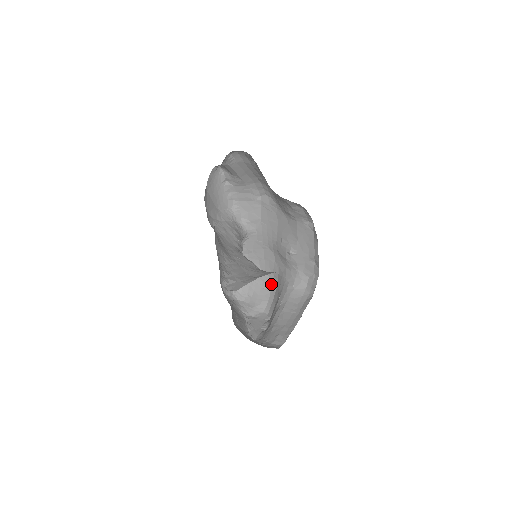
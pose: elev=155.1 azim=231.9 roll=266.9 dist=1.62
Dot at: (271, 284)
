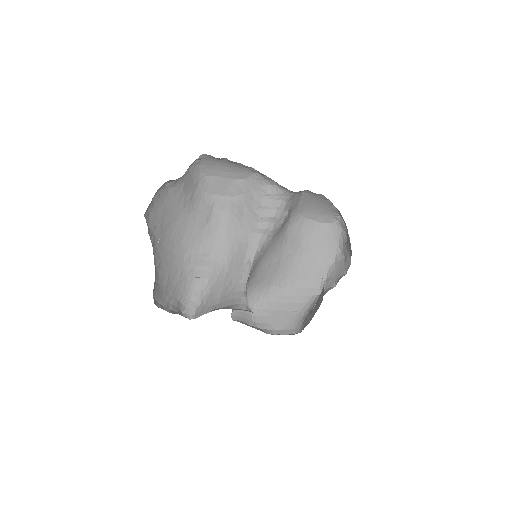
Dot at: occluded
